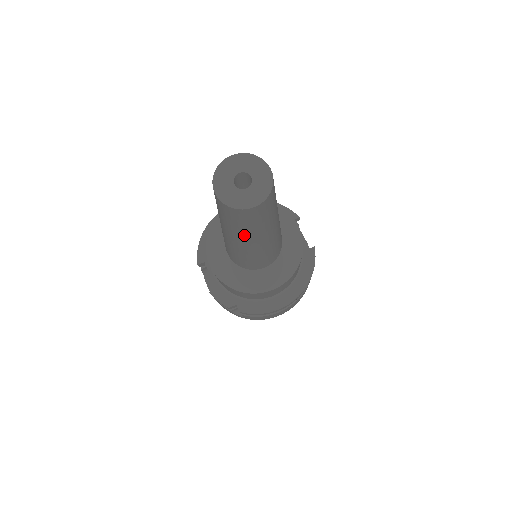
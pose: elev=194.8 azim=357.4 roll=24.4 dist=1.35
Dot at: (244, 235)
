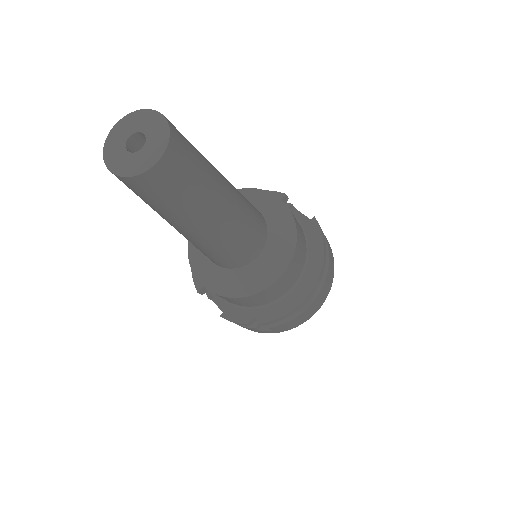
Dot at: (186, 215)
